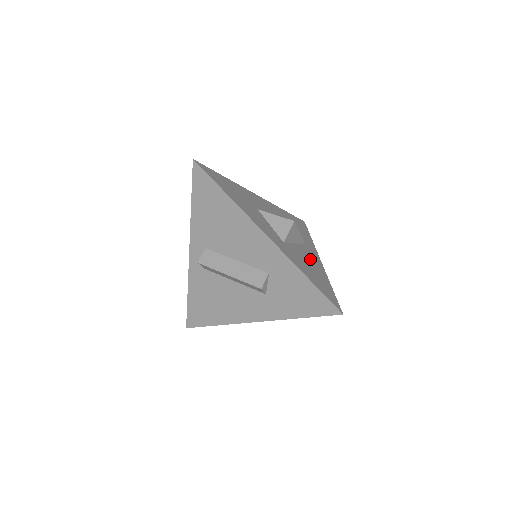
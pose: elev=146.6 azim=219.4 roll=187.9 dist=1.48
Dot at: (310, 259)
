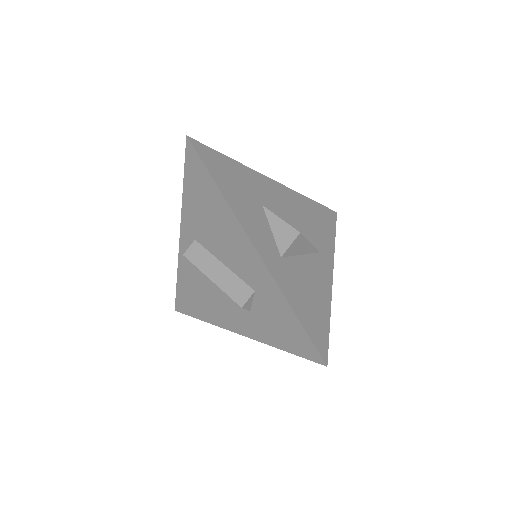
Dot at: (315, 277)
